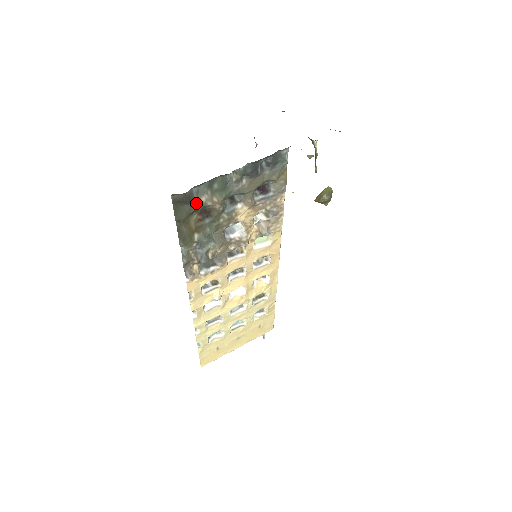
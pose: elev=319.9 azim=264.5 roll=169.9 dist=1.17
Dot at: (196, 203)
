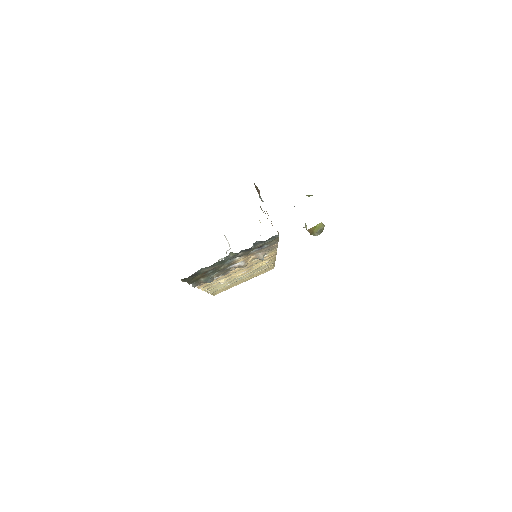
Dot at: (200, 273)
